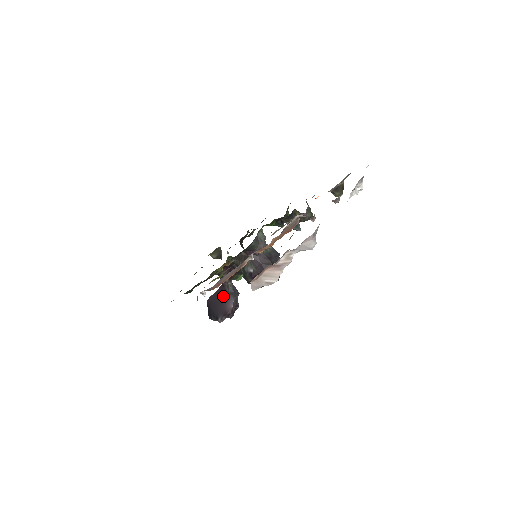
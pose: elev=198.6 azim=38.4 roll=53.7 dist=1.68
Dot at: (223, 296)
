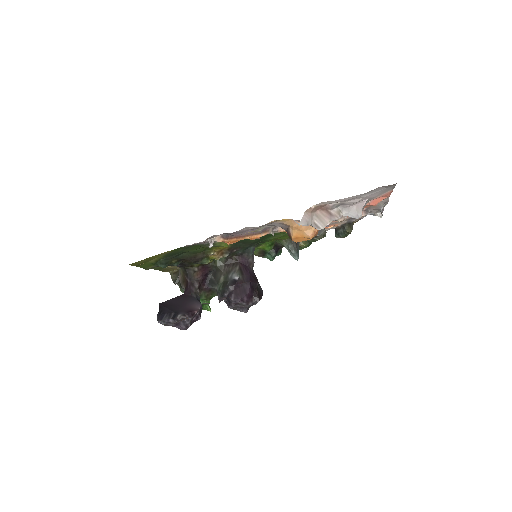
Dot at: (187, 300)
